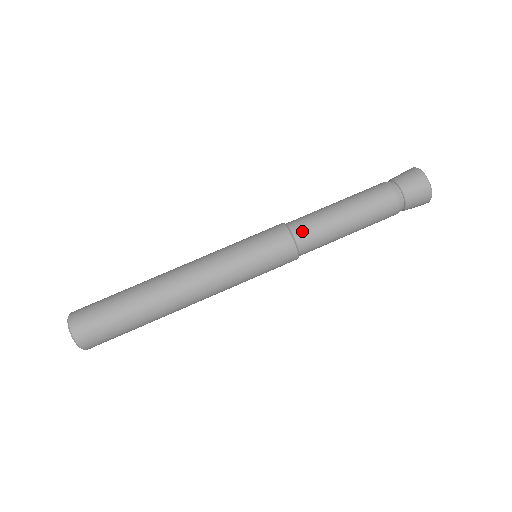
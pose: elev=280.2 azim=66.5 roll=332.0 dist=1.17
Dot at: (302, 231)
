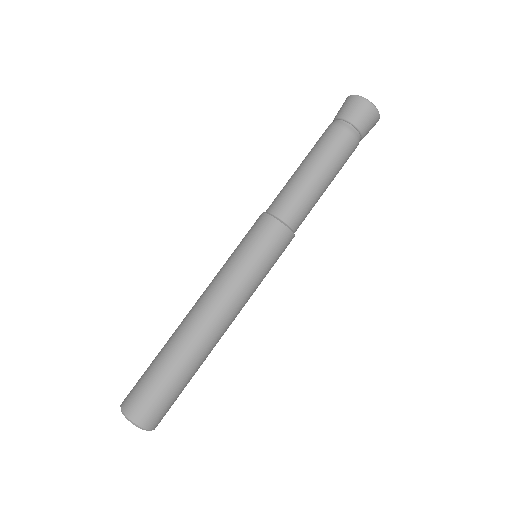
Dot at: (293, 216)
